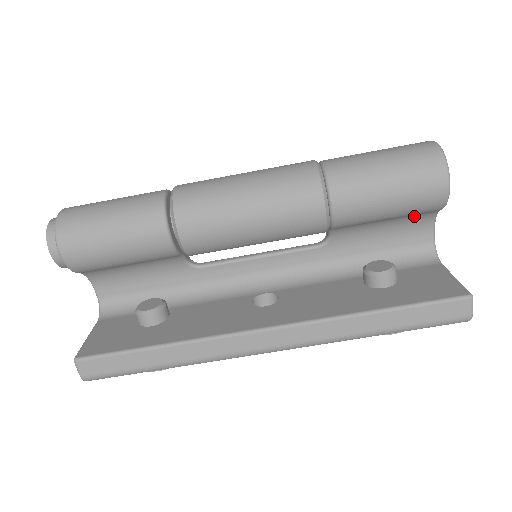
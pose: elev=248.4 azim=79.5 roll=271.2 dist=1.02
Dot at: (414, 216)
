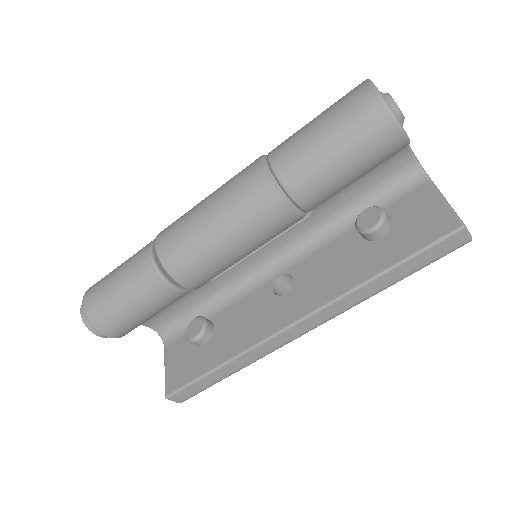
Dot at: occluded
